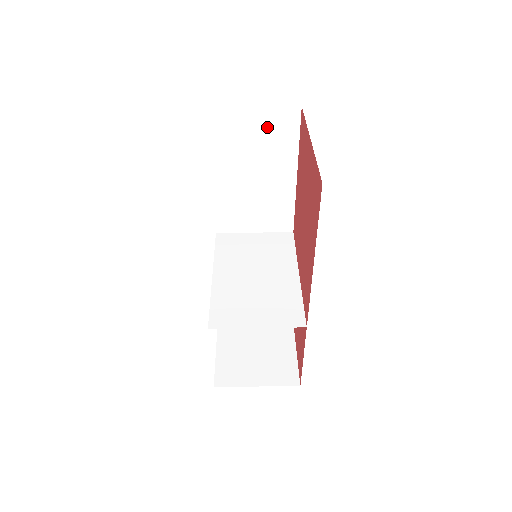
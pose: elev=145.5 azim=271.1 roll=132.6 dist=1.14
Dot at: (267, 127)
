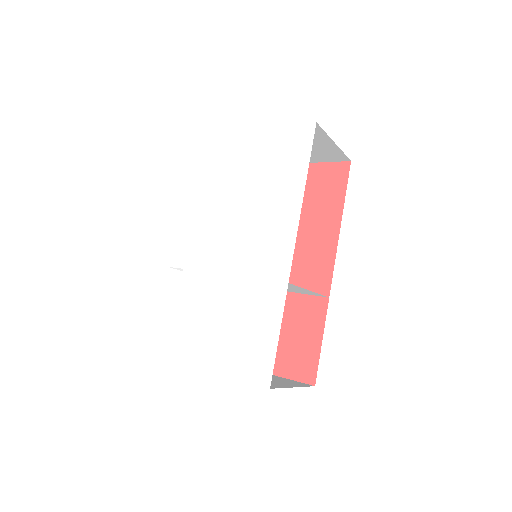
Dot at: occluded
